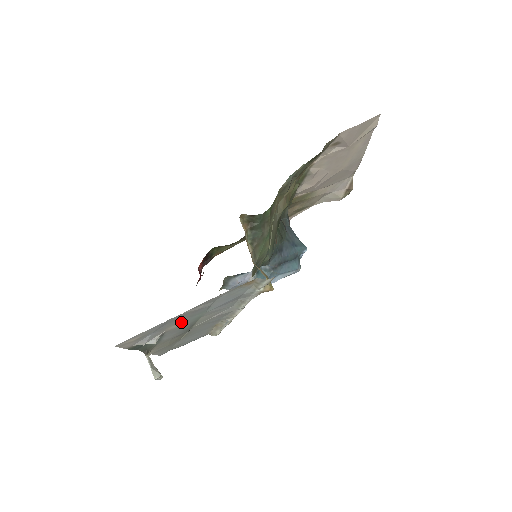
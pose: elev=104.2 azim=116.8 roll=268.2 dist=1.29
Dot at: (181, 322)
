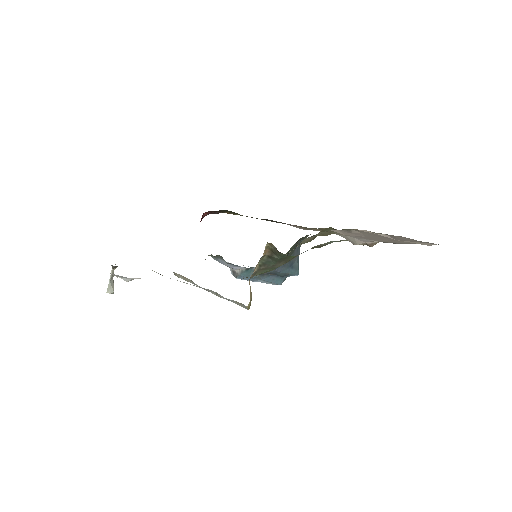
Dot at: occluded
